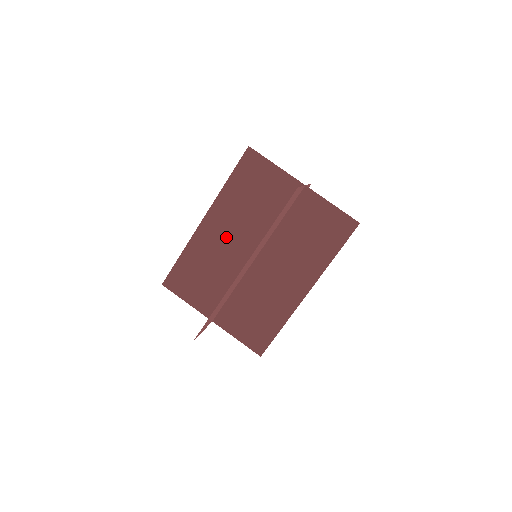
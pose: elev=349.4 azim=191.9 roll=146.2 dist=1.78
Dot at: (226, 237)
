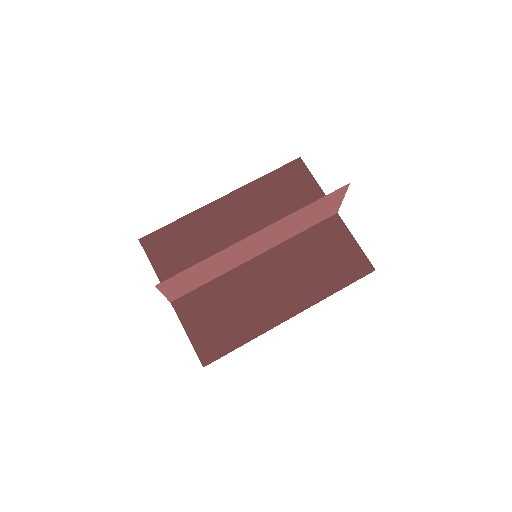
Dot at: (235, 224)
